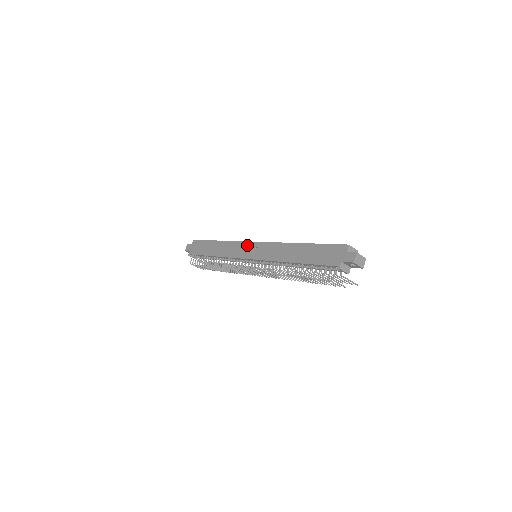
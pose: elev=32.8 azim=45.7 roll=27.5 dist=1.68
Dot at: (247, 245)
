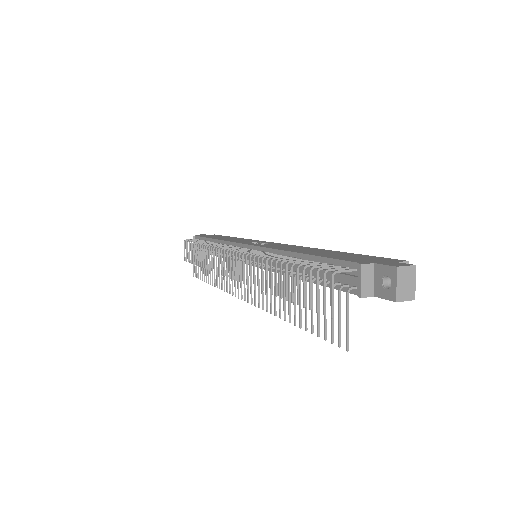
Dot at: (262, 241)
